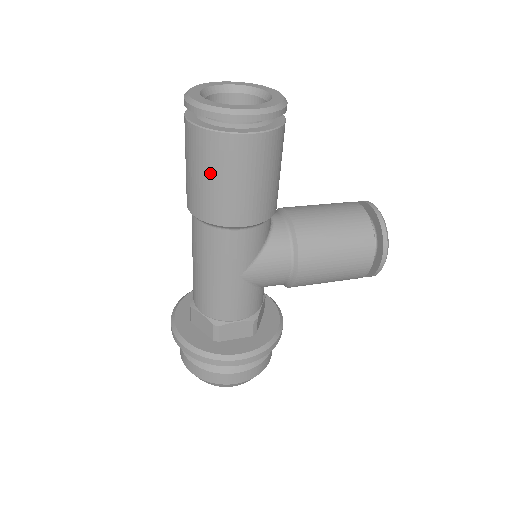
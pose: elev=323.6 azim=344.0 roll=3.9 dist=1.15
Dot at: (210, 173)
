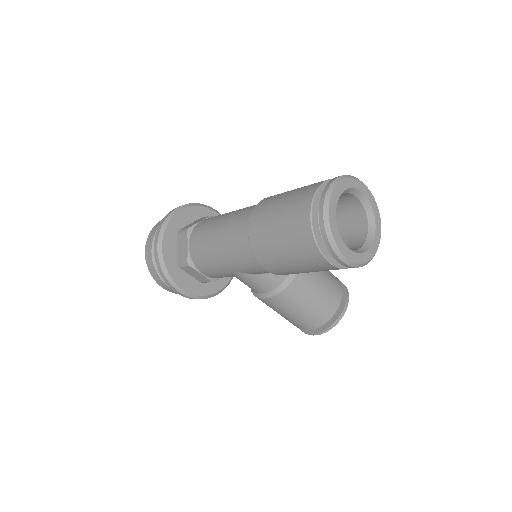
Dot at: (284, 240)
